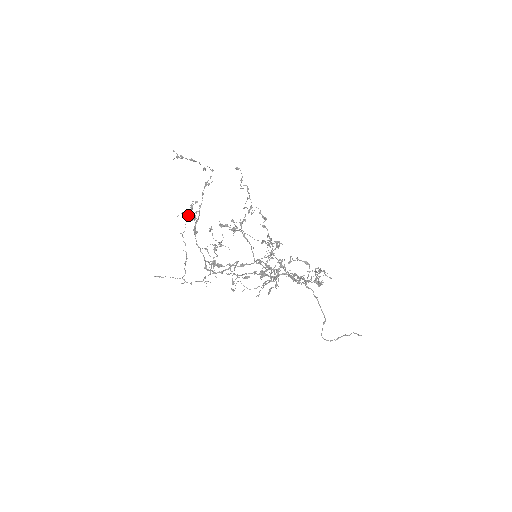
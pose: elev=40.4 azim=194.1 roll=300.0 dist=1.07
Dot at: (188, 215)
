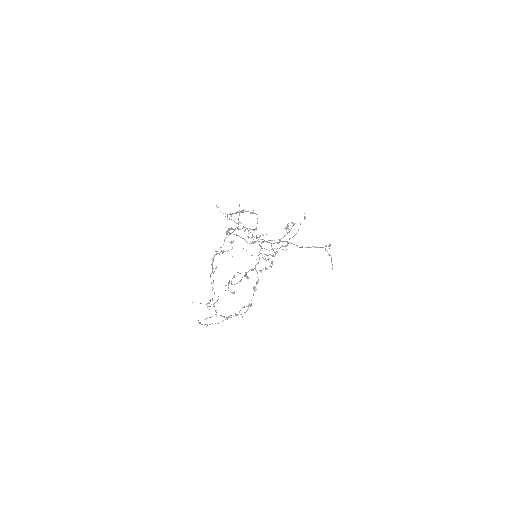
Dot at: occluded
